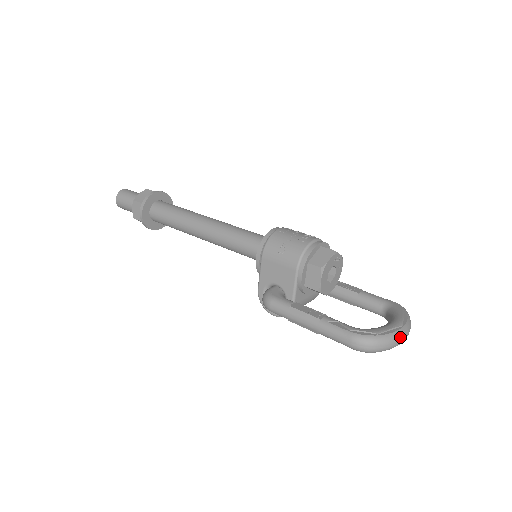
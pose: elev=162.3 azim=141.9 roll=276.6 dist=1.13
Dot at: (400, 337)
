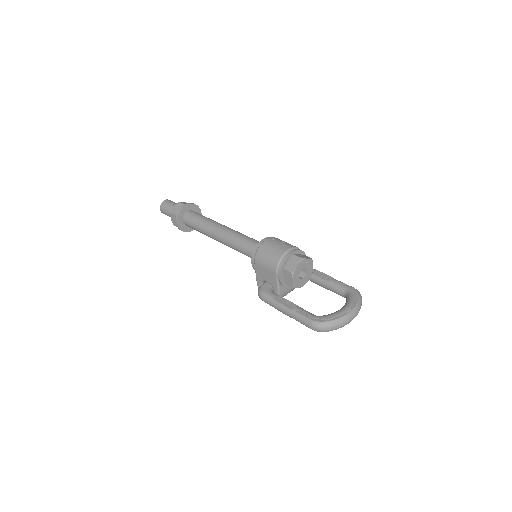
Dot at: (346, 320)
